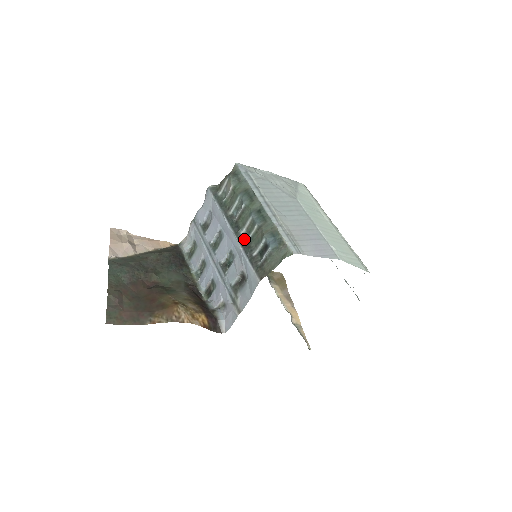
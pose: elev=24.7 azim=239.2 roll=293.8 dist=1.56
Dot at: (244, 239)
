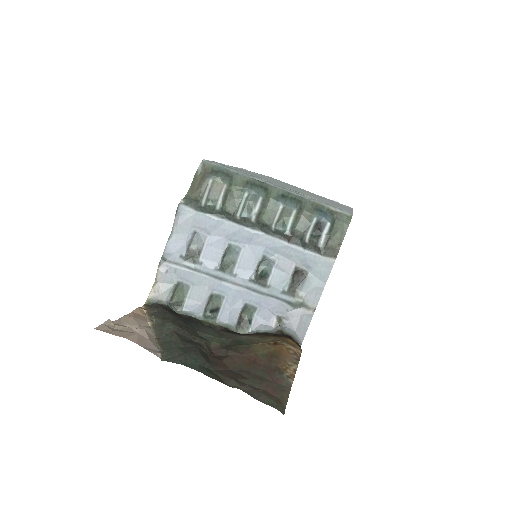
Dot at: (282, 233)
